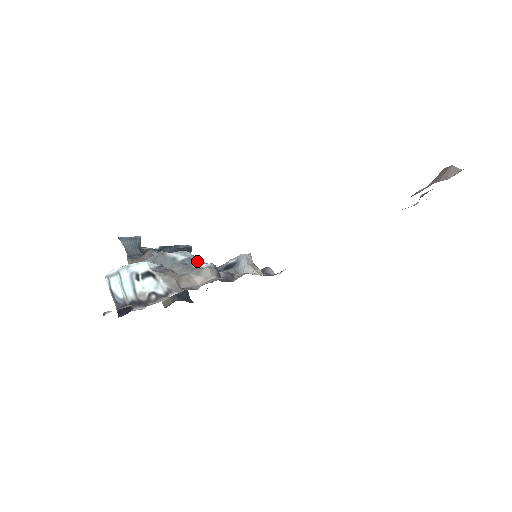
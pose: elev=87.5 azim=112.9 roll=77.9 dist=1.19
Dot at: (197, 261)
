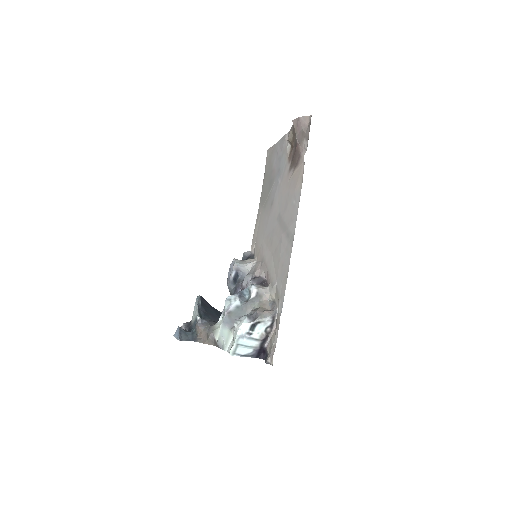
Dot at: (241, 294)
